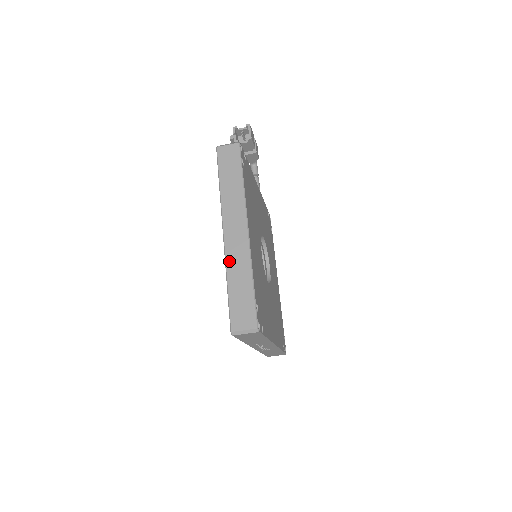
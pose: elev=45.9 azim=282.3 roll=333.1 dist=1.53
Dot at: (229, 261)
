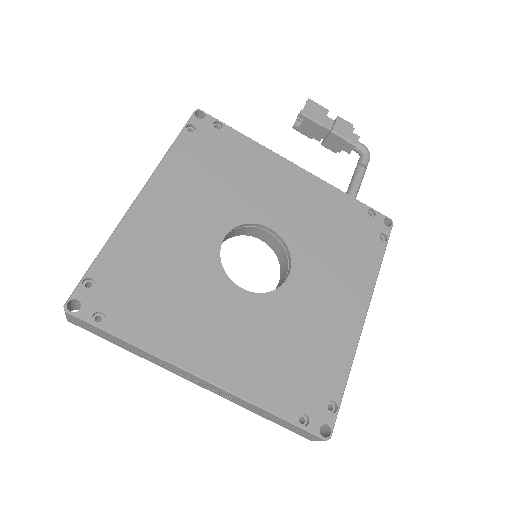
Dot at: occluded
